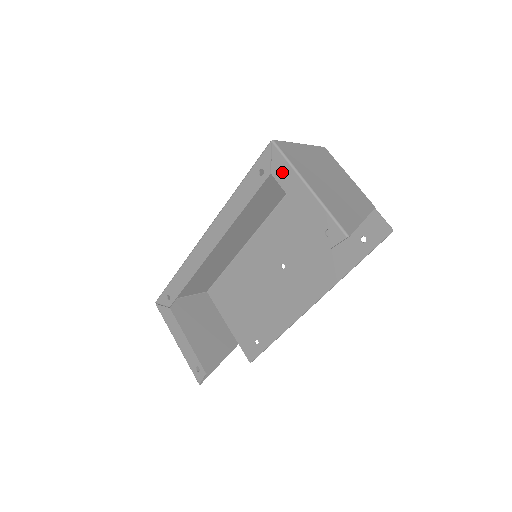
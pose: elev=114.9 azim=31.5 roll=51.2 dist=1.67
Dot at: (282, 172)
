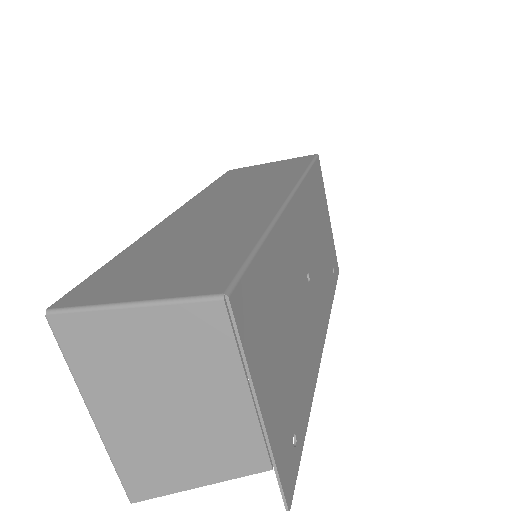
Dot at: occluded
